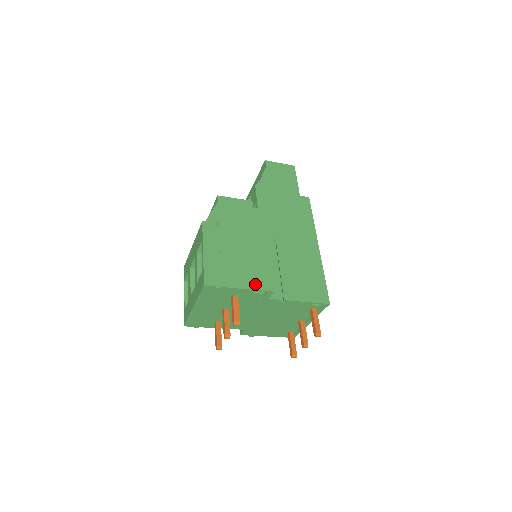
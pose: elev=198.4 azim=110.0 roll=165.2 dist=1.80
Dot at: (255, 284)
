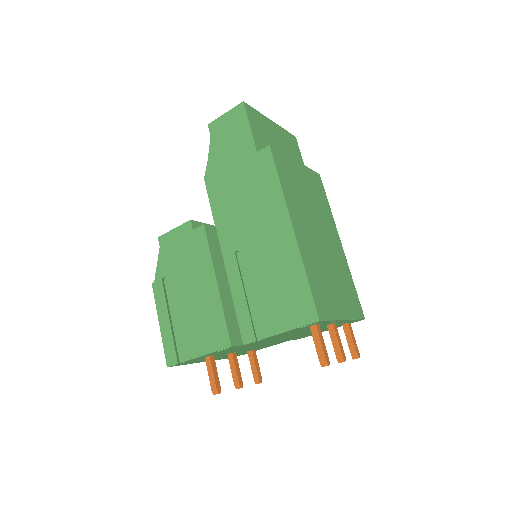
Dot at: (210, 345)
